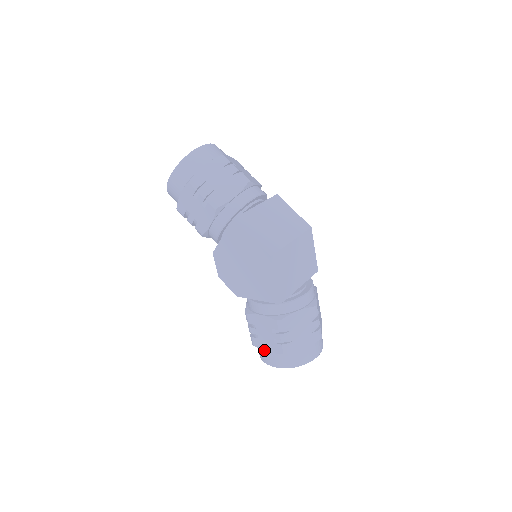
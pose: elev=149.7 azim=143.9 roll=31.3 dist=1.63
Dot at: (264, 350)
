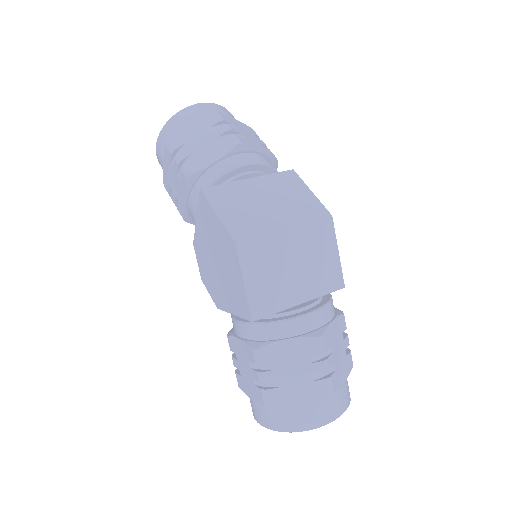
Dot at: (247, 395)
